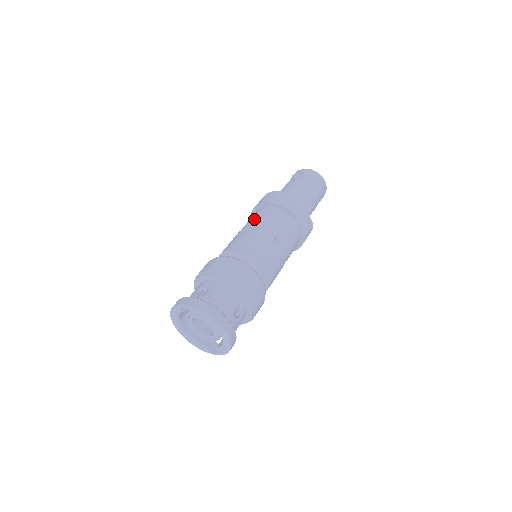
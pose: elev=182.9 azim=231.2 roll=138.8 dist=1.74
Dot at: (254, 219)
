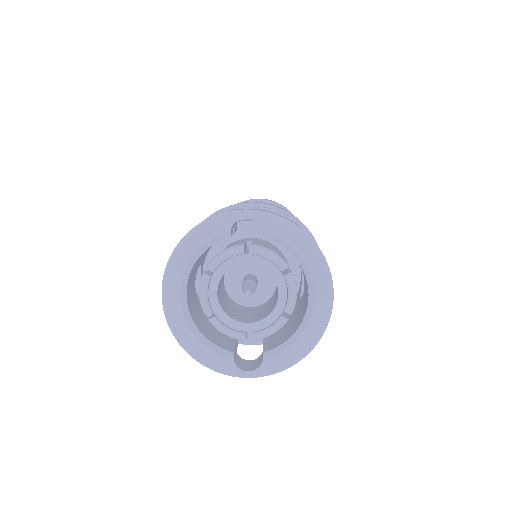
Dot at: occluded
